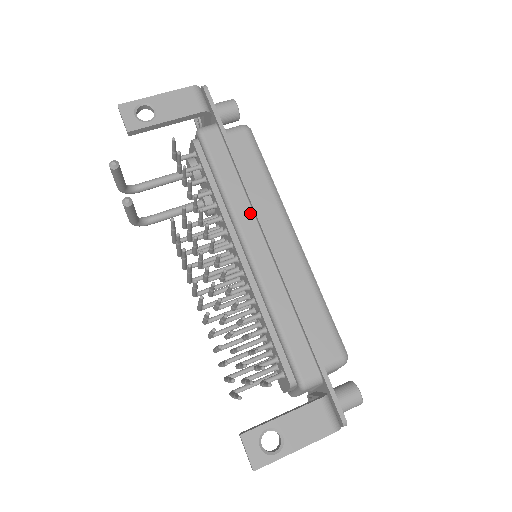
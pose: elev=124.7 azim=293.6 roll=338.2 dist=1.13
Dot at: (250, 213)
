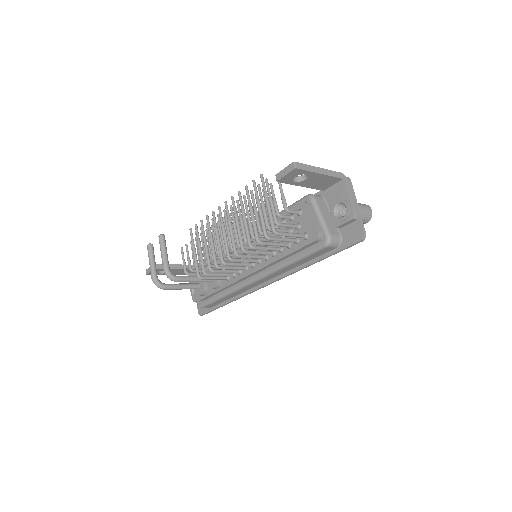
Dot at: occluded
